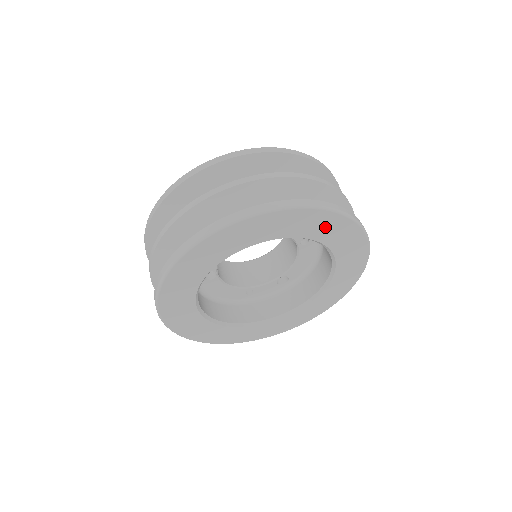
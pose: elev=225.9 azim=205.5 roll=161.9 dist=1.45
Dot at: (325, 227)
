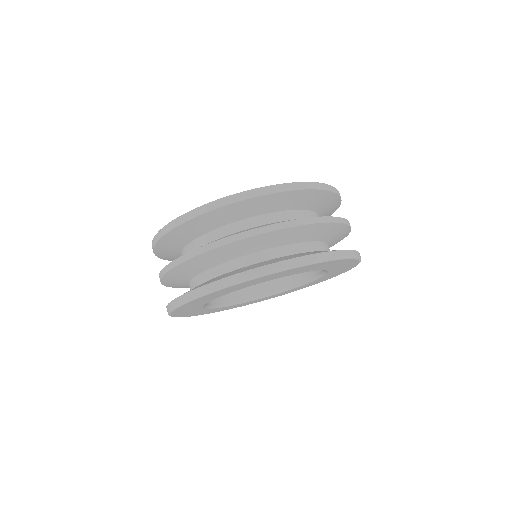
Dot at: (341, 270)
